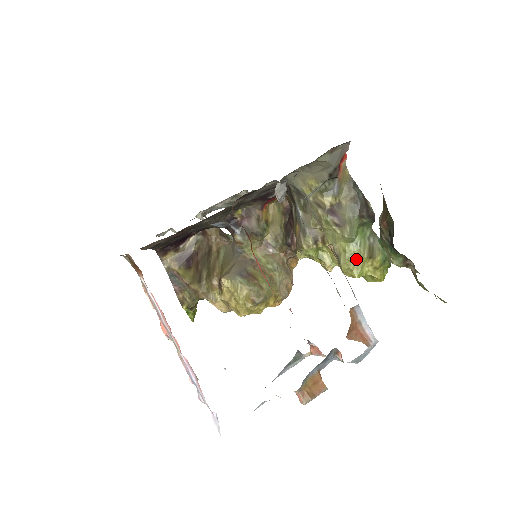
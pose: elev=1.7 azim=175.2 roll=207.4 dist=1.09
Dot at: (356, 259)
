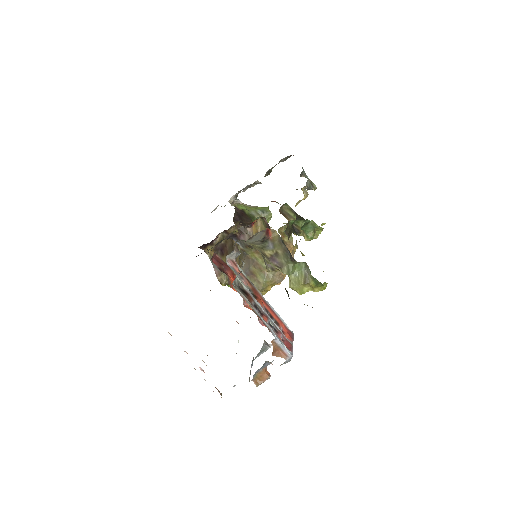
Dot at: (297, 284)
